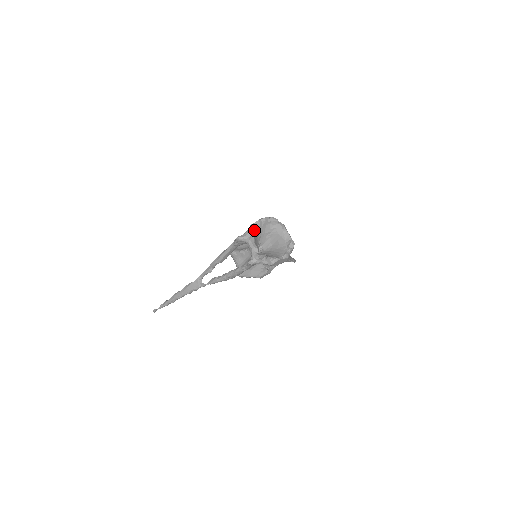
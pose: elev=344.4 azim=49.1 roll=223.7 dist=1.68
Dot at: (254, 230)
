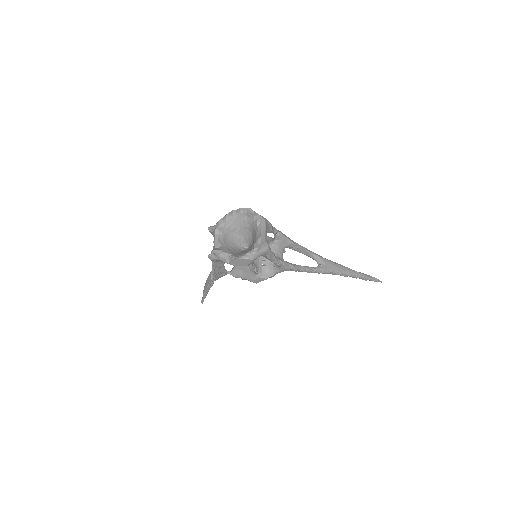
Dot at: (225, 221)
